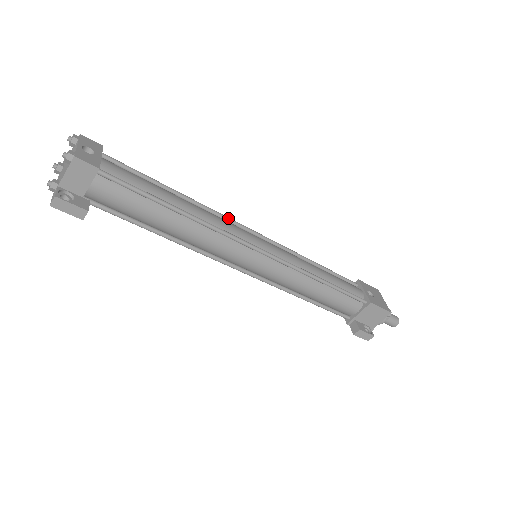
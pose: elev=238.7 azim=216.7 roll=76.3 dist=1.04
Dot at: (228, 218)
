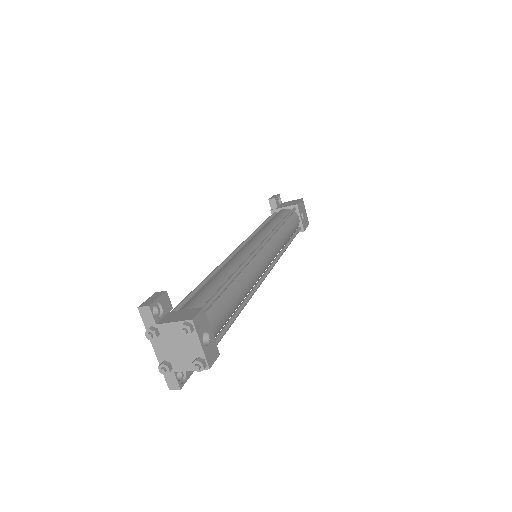
Dot at: (255, 256)
